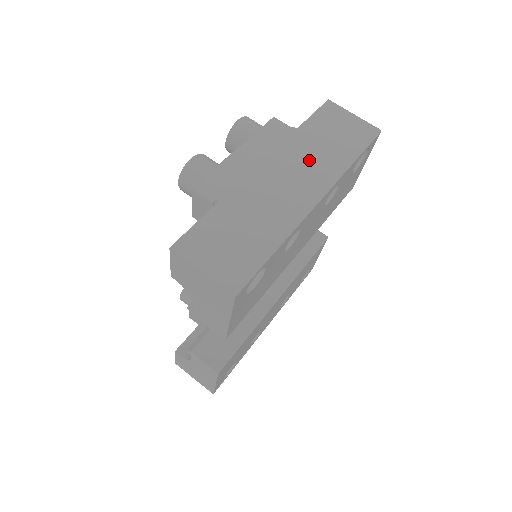
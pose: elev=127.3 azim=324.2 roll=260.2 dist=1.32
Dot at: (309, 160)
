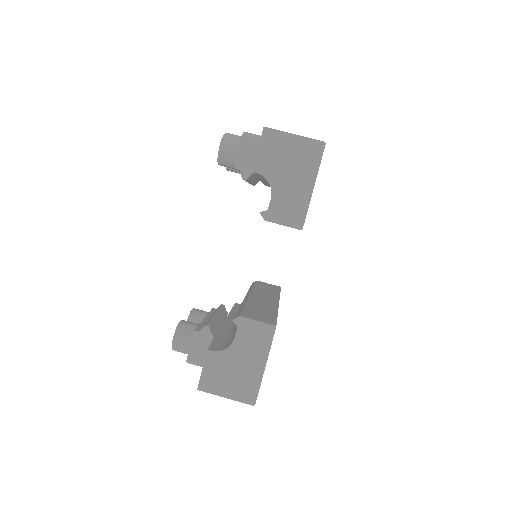
Dot at: occluded
